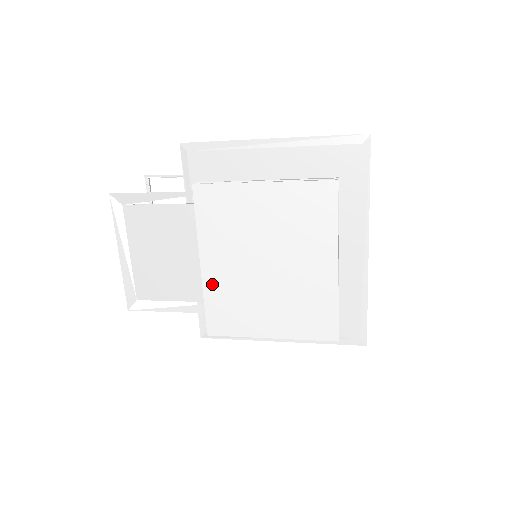
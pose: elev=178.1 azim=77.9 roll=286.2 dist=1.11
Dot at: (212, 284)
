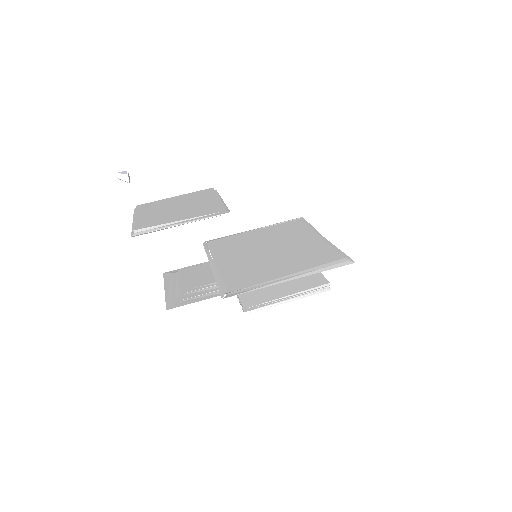
Dot at: occluded
